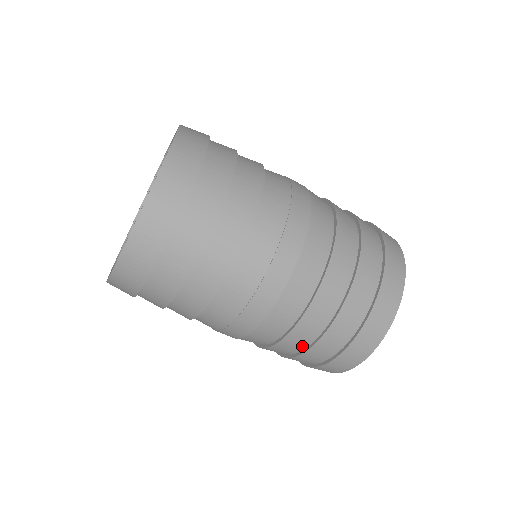
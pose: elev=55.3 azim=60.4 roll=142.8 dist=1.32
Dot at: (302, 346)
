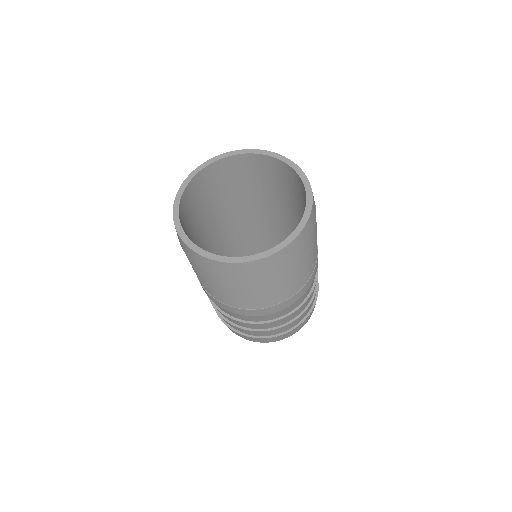
Dot at: (259, 328)
